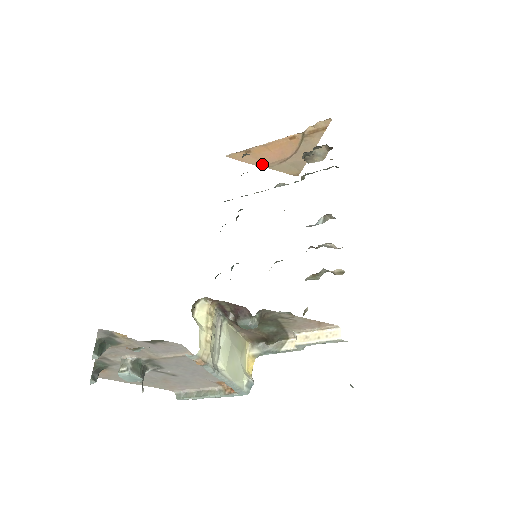
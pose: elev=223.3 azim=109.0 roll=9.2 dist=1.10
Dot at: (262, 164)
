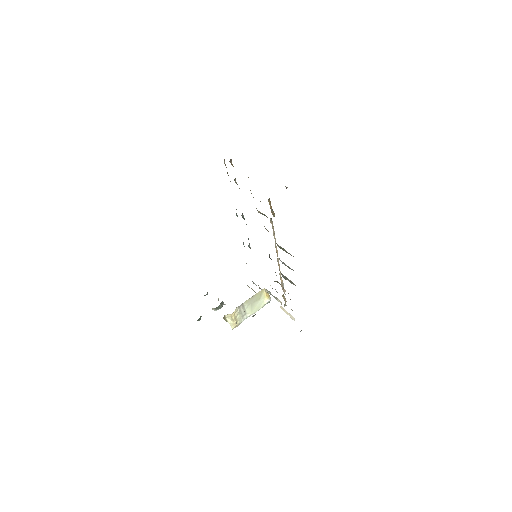
Dot at: occluded
